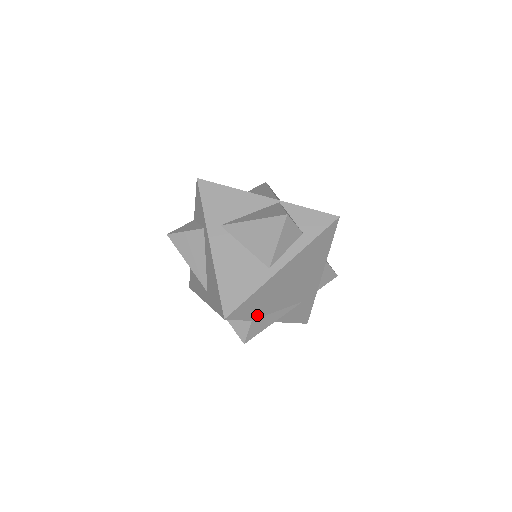
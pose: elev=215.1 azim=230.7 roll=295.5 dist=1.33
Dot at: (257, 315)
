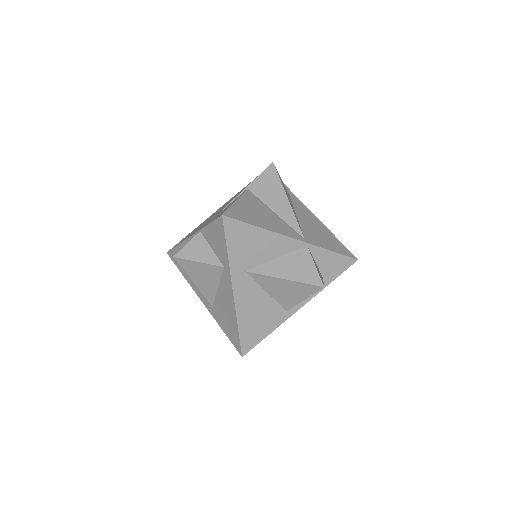
Dot at: occluded
